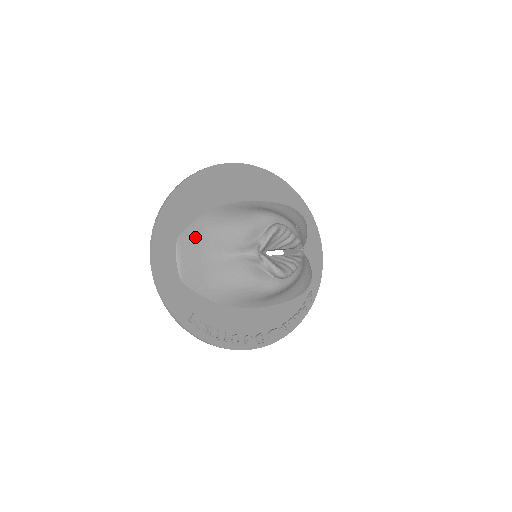
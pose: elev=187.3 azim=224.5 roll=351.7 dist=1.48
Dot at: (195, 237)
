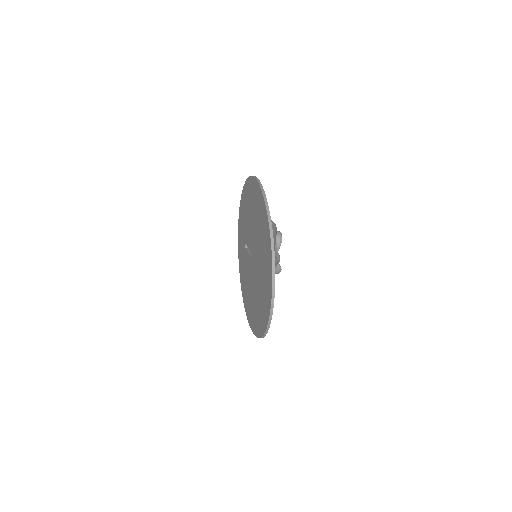
Dot at: occluded
